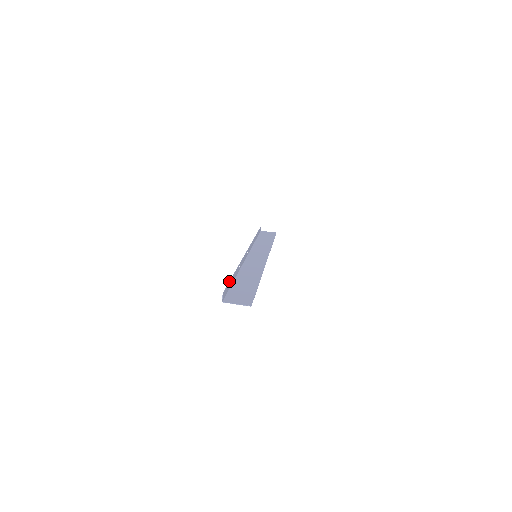
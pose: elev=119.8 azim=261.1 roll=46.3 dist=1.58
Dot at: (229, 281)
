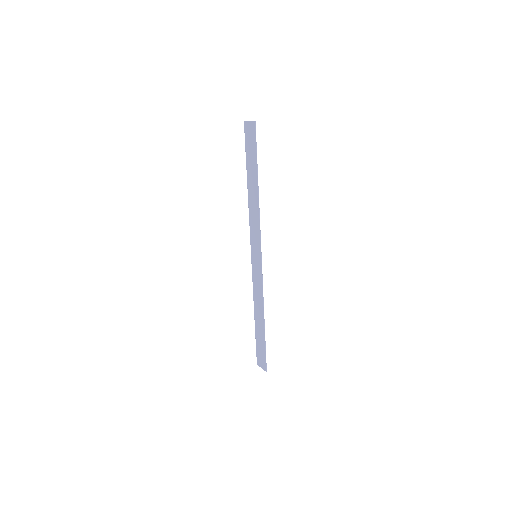
Dot at: occluded
